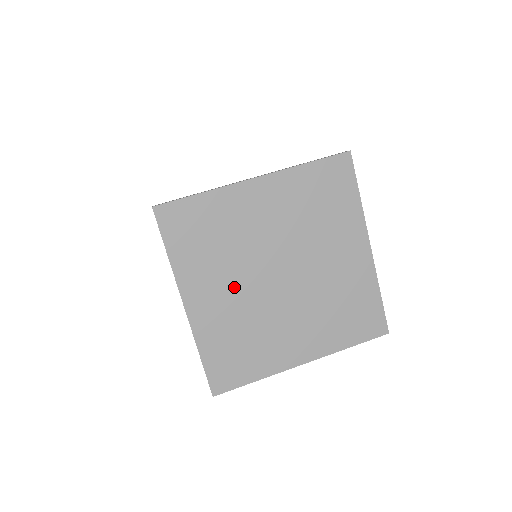
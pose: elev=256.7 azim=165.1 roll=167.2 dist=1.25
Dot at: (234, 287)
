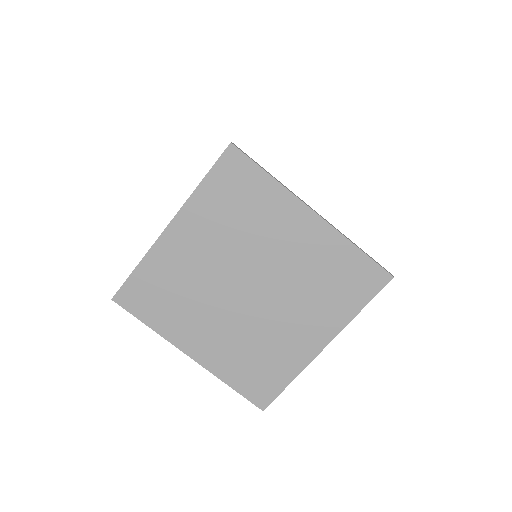
Dot at: (212, 256)
